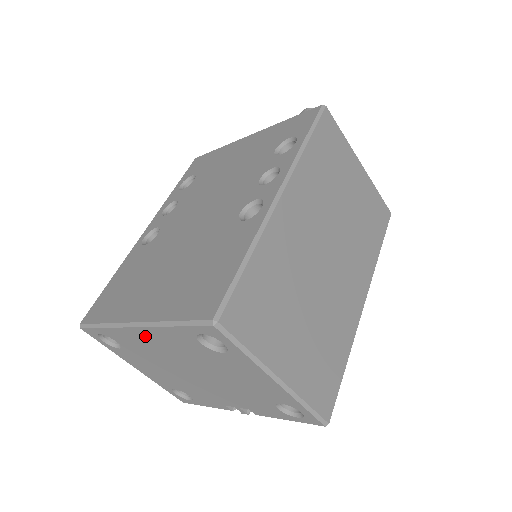
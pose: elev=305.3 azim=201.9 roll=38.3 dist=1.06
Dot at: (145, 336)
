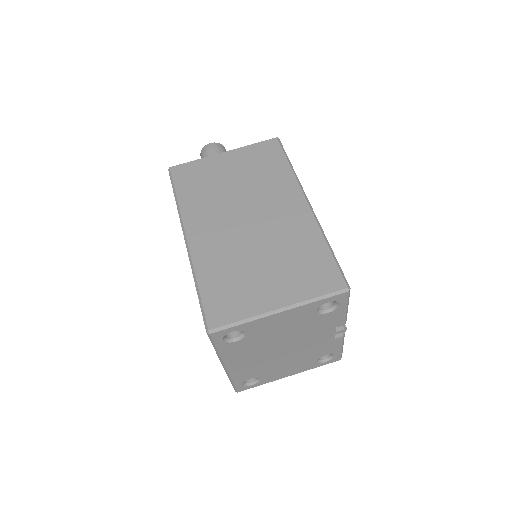
Dot at: (236, 365)
